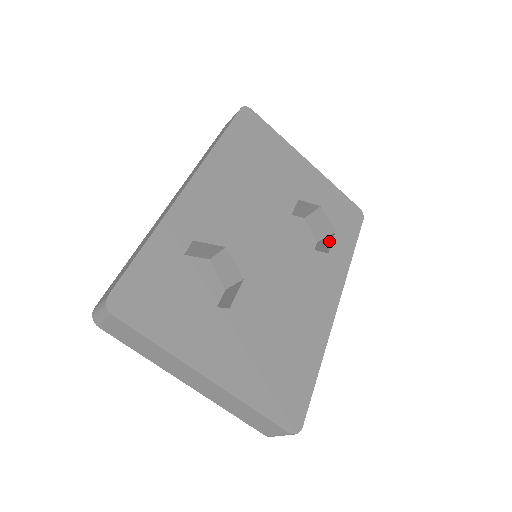
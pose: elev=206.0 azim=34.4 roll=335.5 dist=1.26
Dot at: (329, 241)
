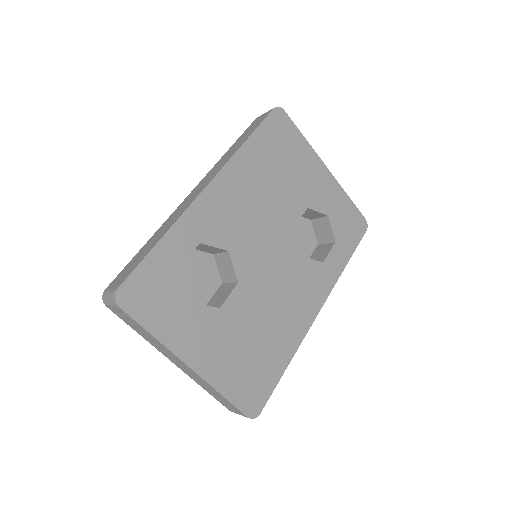
Dot at: (327, 249)
